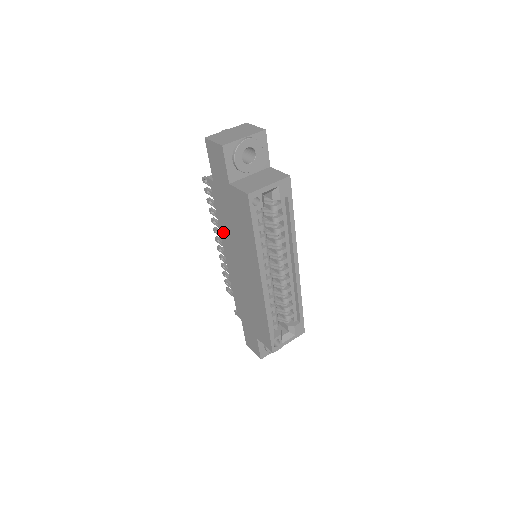
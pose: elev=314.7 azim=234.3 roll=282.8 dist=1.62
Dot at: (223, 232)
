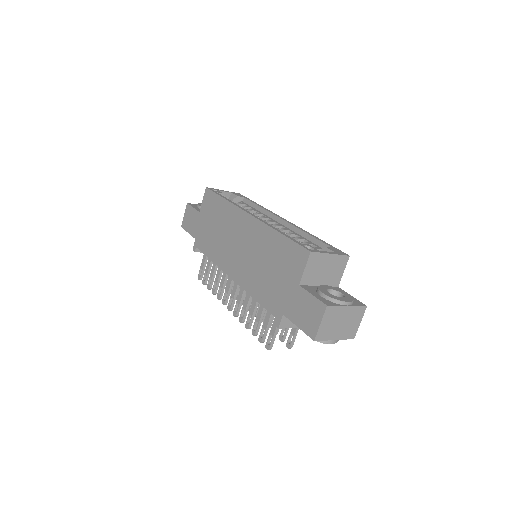
Dot at: (217, 259)
